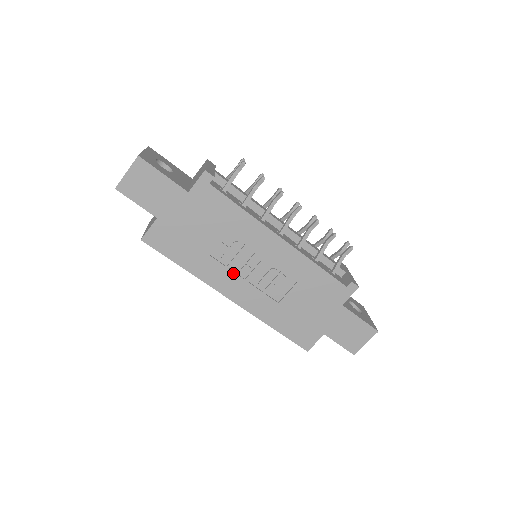
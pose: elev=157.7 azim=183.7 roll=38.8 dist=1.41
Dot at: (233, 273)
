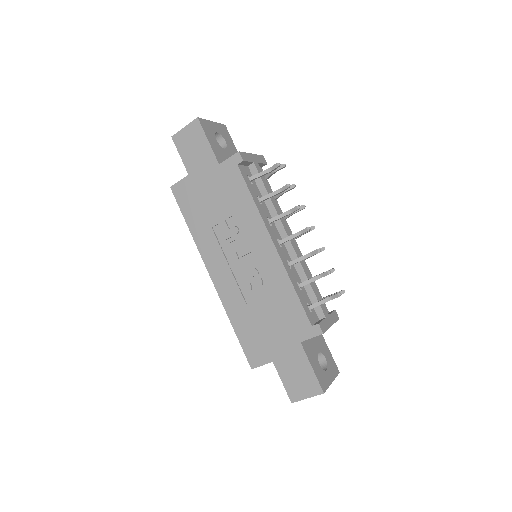
Dot at: (223, 254)
